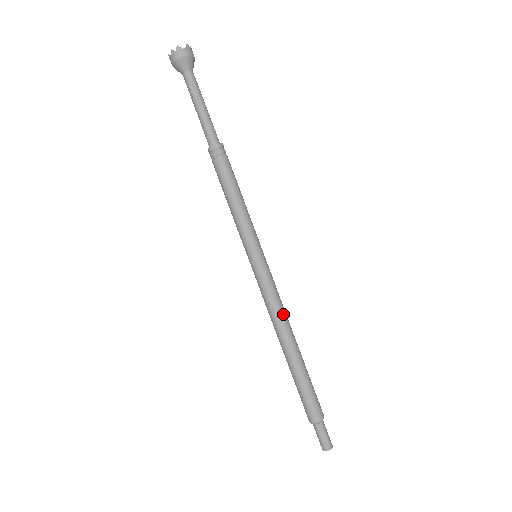
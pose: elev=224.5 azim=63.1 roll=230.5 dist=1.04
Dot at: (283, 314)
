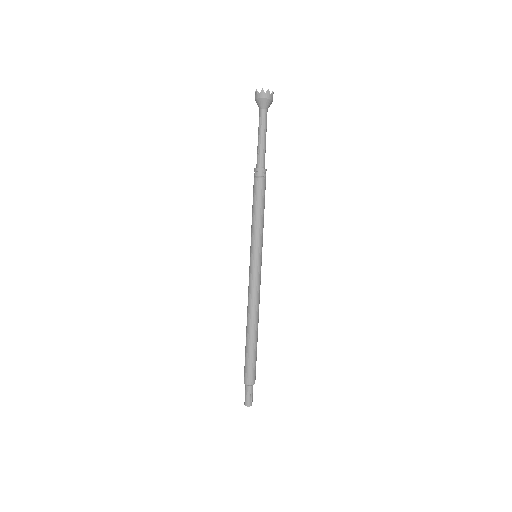
Dot at: (259, 303)
